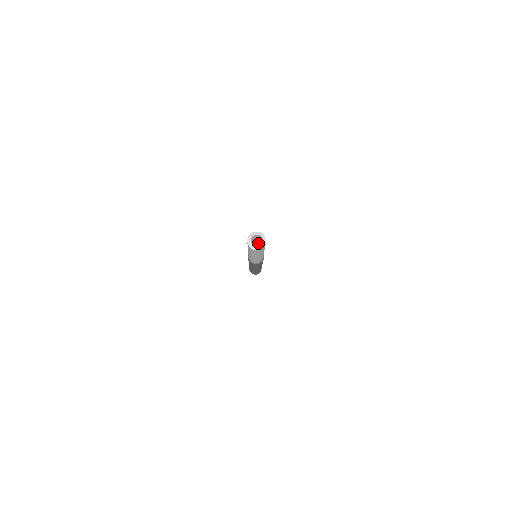
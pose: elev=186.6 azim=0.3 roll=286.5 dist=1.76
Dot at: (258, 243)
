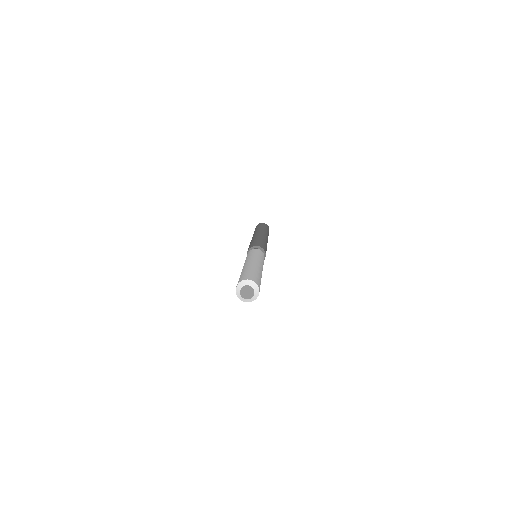
Dot at: (247, 296)
